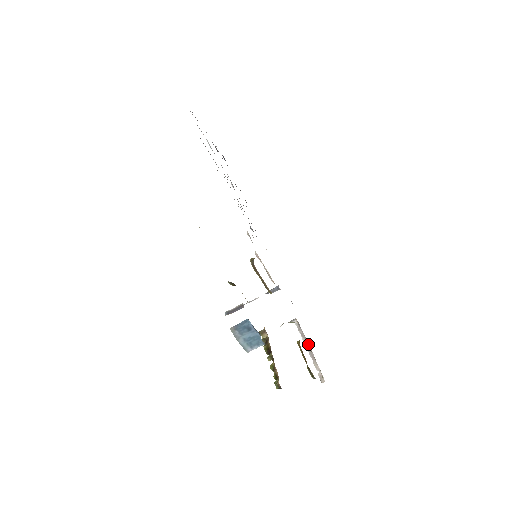
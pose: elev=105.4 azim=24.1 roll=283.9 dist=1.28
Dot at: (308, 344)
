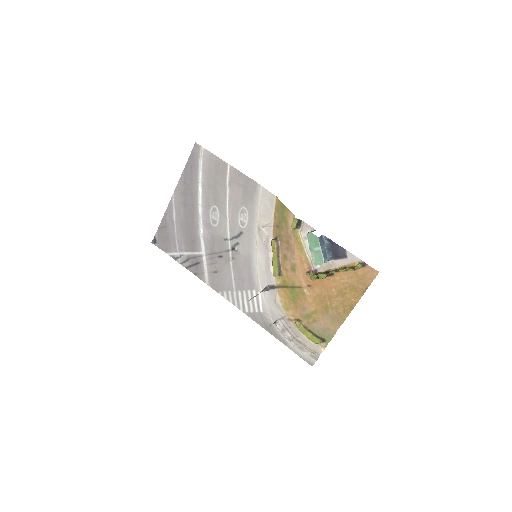
Dot at: (291, 340)
